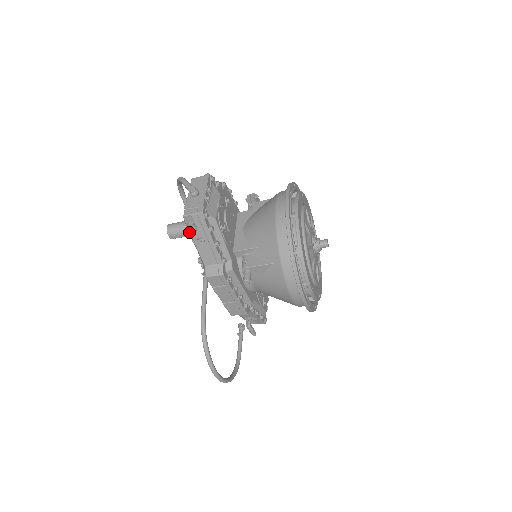
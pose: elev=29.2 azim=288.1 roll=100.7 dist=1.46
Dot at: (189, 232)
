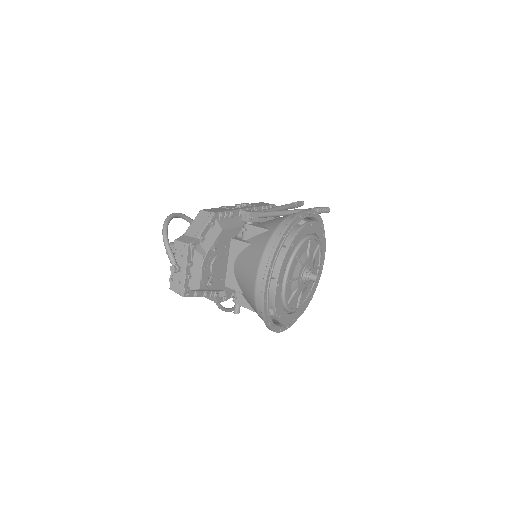
Dot at: occluded
